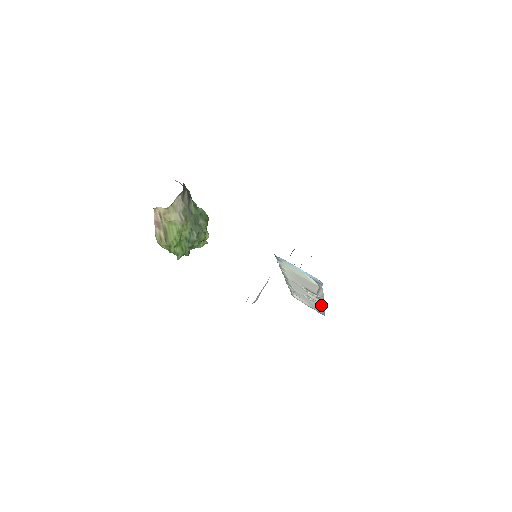
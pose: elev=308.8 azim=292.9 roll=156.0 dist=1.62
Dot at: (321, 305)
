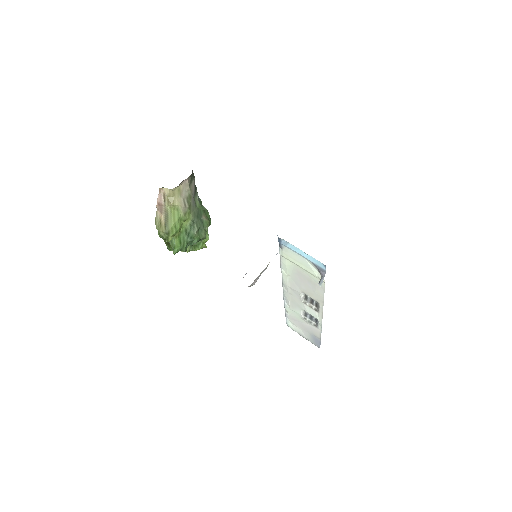
Dot at: (318, 325)
